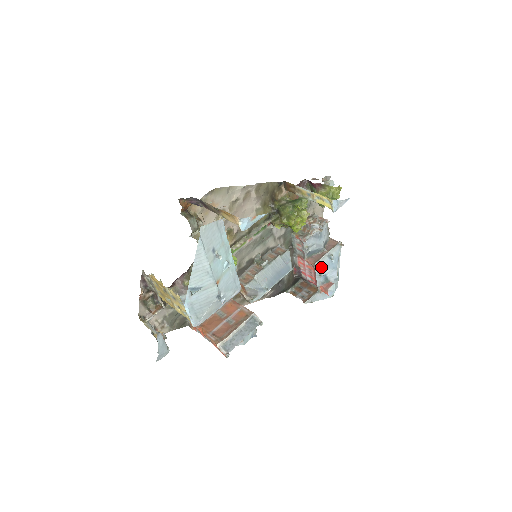
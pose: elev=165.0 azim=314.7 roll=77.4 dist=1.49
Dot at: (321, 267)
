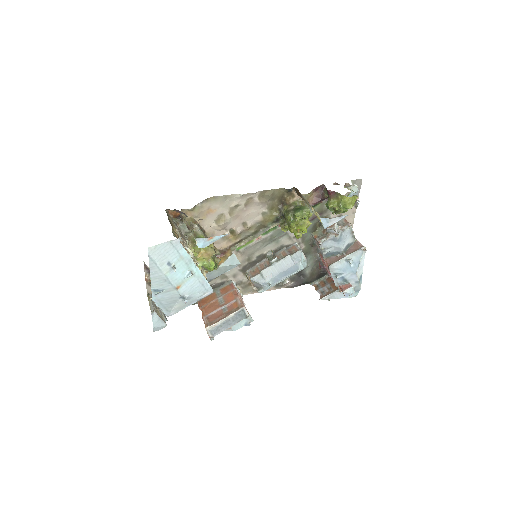
Dot at: (336, 270)
